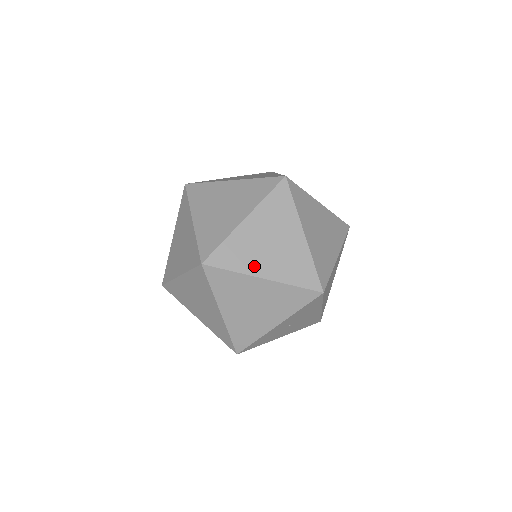
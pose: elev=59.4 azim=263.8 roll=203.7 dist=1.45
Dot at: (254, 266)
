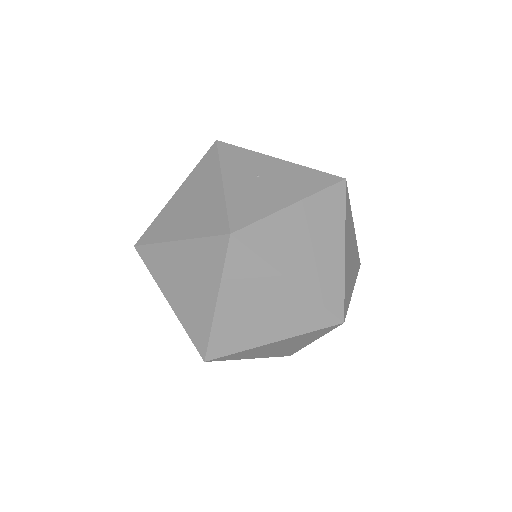
Dot at: (256, 338)
